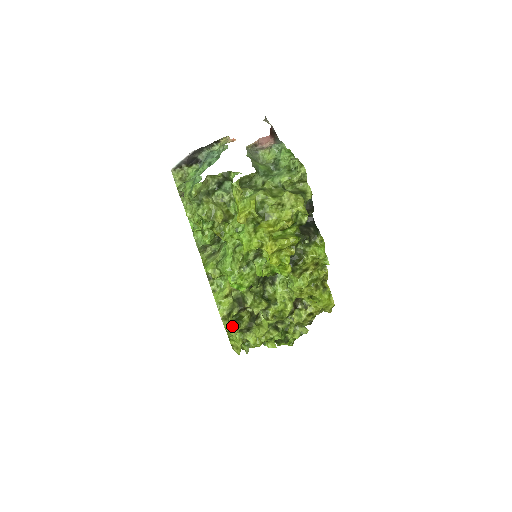
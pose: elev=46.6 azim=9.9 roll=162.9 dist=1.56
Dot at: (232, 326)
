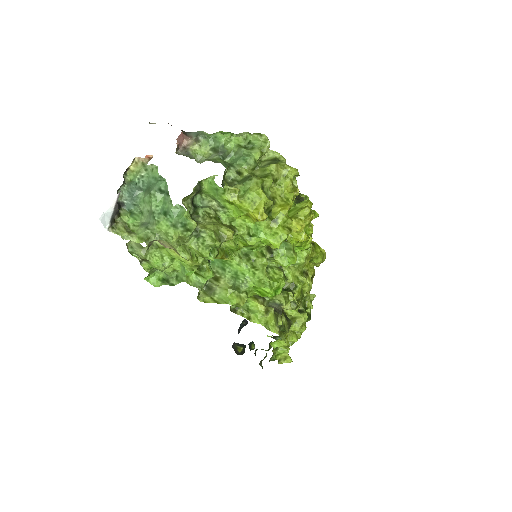
Dot at: occluded
